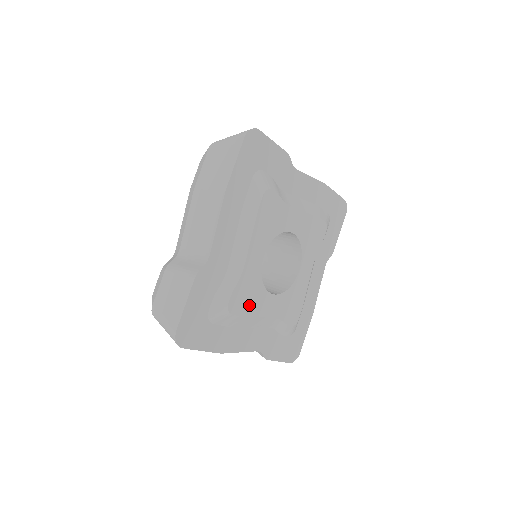
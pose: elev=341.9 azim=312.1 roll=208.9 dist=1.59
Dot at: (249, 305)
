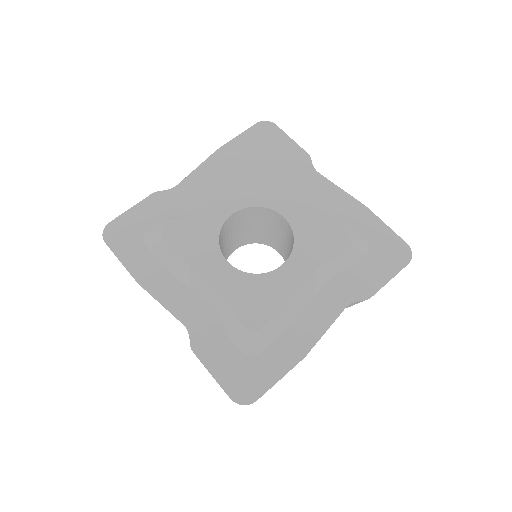
Dot at: (190, 250)
